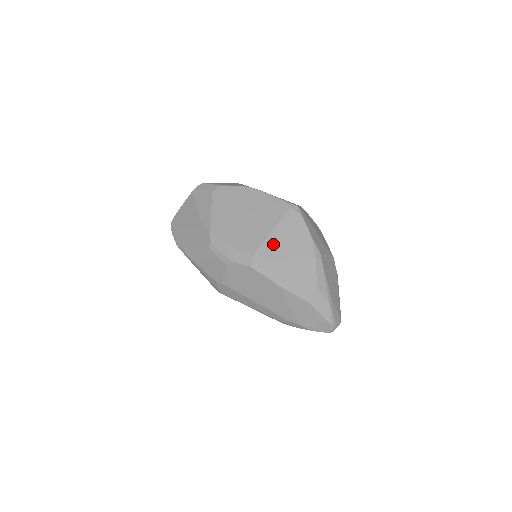
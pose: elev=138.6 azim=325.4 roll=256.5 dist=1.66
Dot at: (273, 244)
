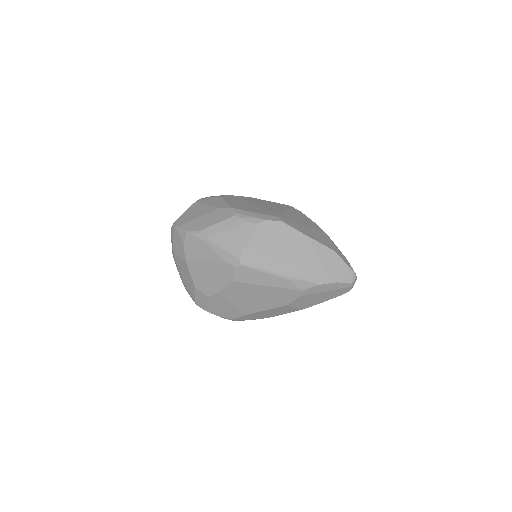
Dot at: (290, 216)
